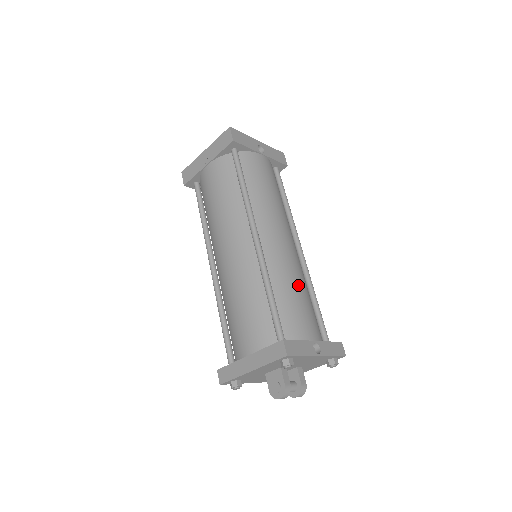
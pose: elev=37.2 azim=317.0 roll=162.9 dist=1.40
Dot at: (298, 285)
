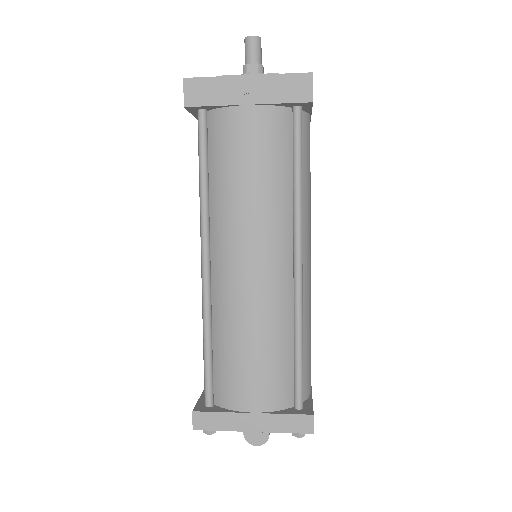
Dot at: occluded
